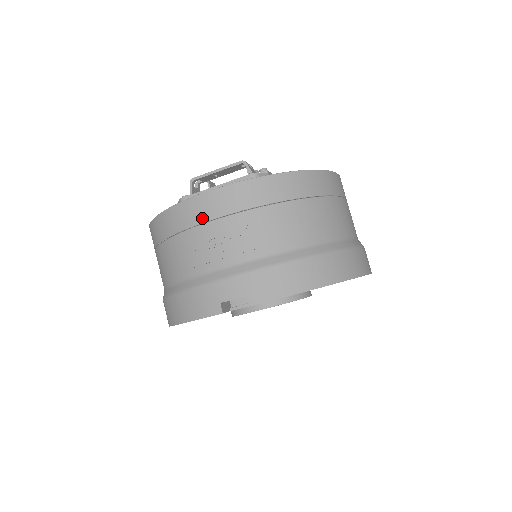
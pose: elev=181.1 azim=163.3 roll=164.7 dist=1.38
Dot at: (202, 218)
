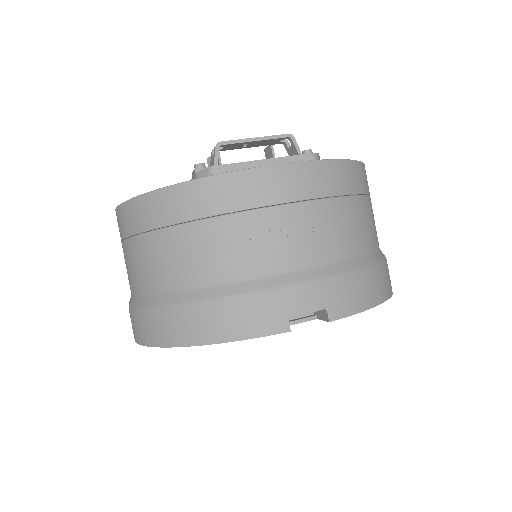
Dot at: (267, 199)
